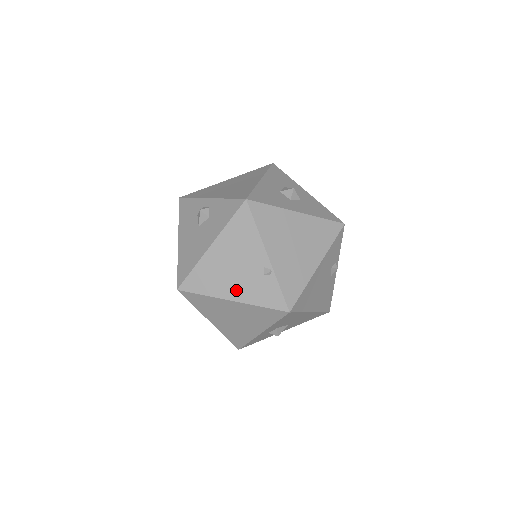
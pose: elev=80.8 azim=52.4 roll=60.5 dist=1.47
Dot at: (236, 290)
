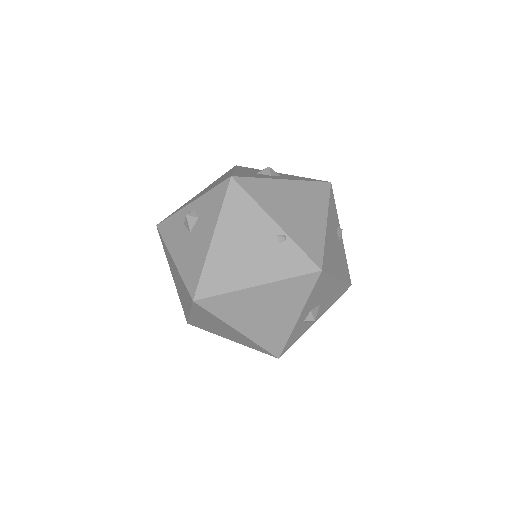
Dot at: (257, 272)
